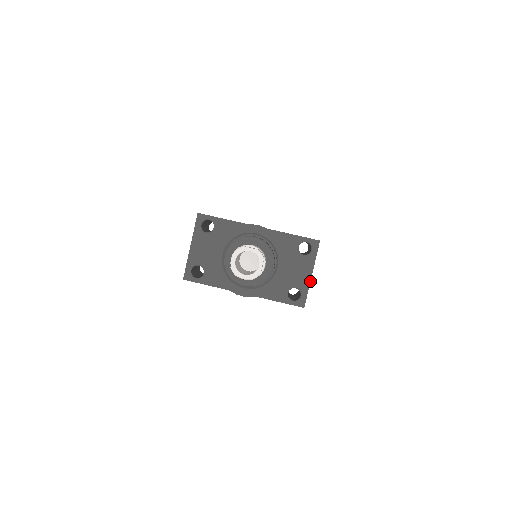
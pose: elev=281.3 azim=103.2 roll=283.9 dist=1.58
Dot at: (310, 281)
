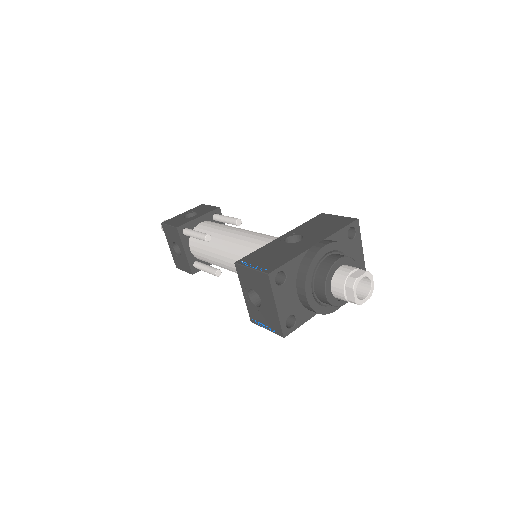
Dot at: (363, 255)
